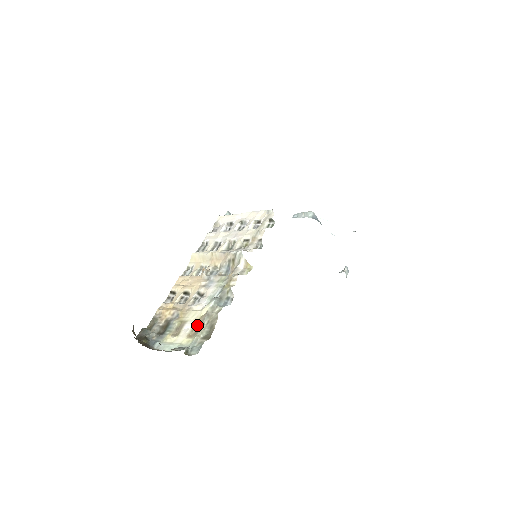
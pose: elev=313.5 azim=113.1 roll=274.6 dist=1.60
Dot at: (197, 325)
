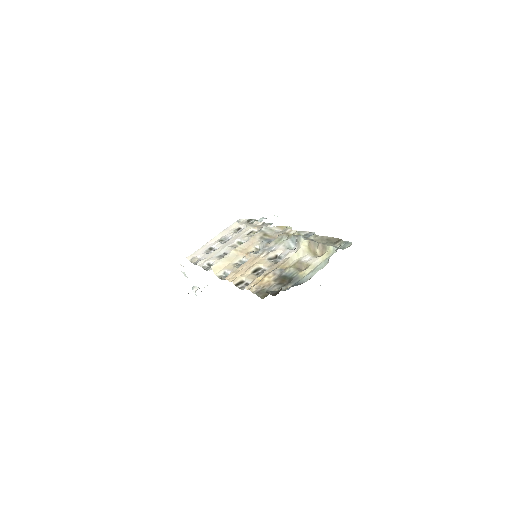
Dot at: (314, 250)
